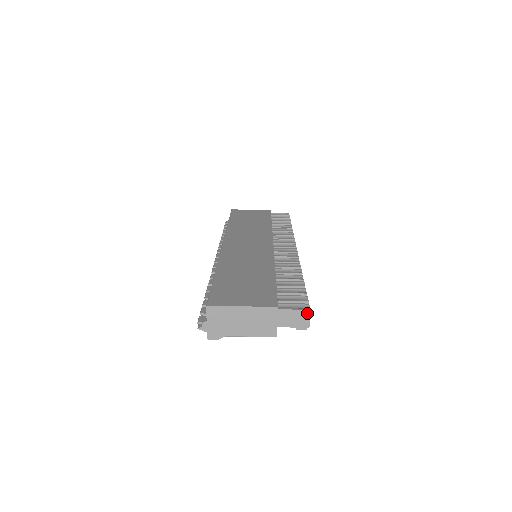
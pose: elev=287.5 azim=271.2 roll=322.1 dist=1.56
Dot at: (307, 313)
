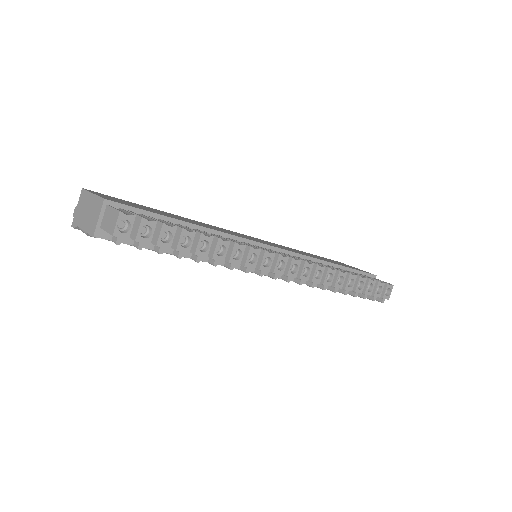
Dot at: (117, 215)
